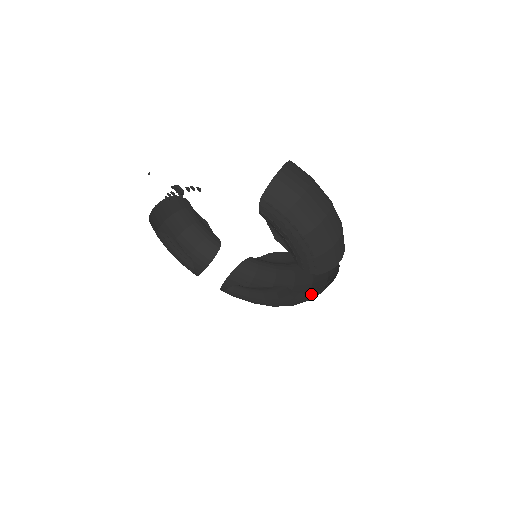
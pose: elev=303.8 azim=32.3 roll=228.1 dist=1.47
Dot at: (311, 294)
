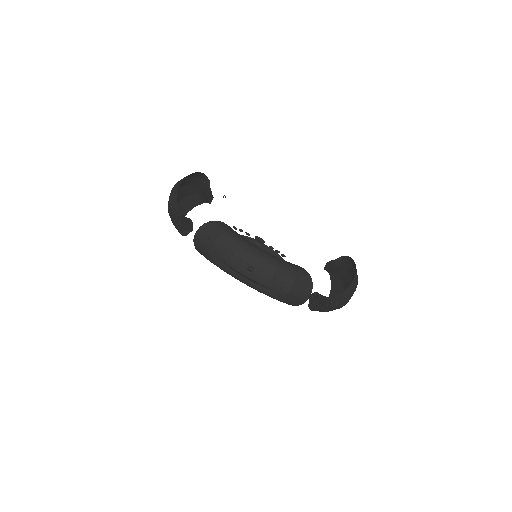
Dot at: (292, 304)
